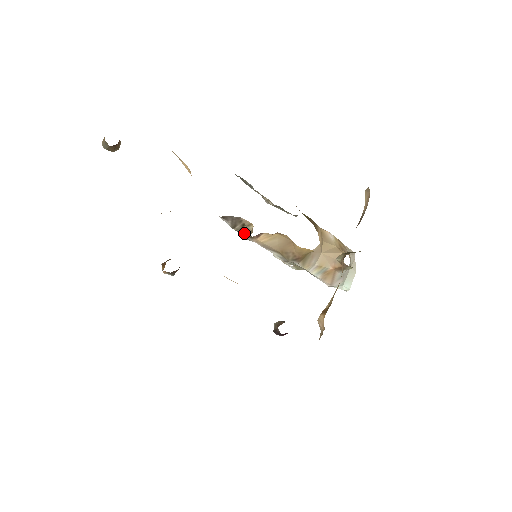
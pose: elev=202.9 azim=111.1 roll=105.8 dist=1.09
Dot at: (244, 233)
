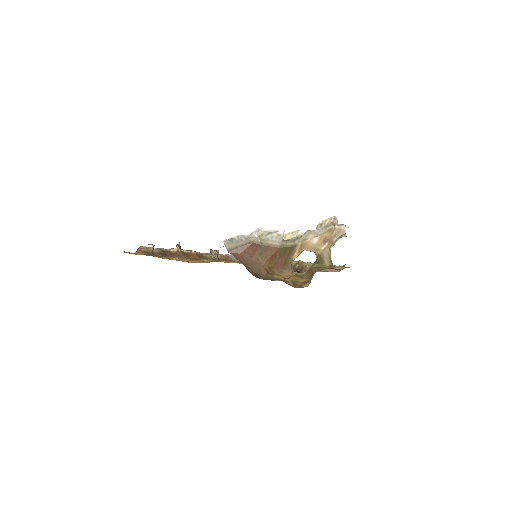
Dot at: occluded
